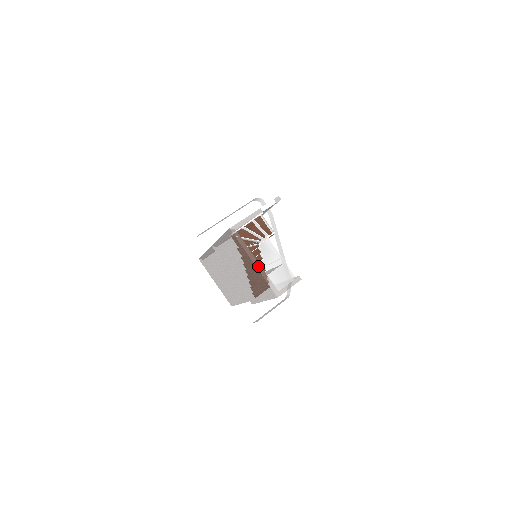
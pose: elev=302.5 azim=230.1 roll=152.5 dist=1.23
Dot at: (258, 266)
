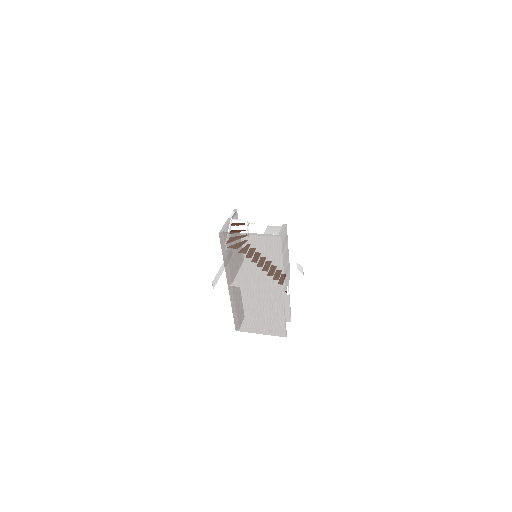
Dot at: (253, 234)
